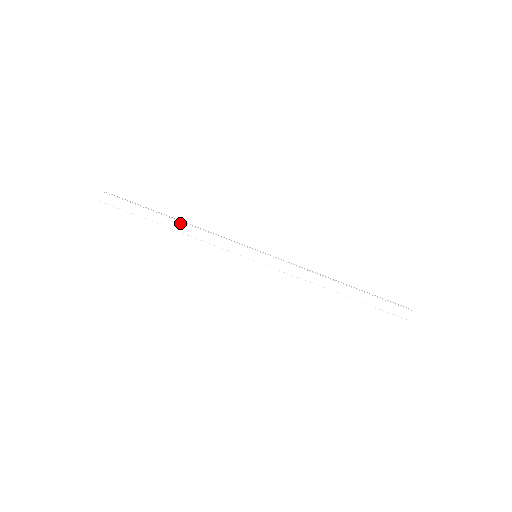
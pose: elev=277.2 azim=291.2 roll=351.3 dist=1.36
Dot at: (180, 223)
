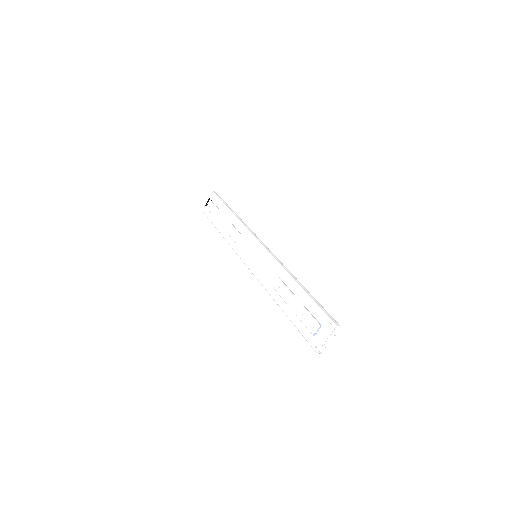
Dot at: (239, 217)
